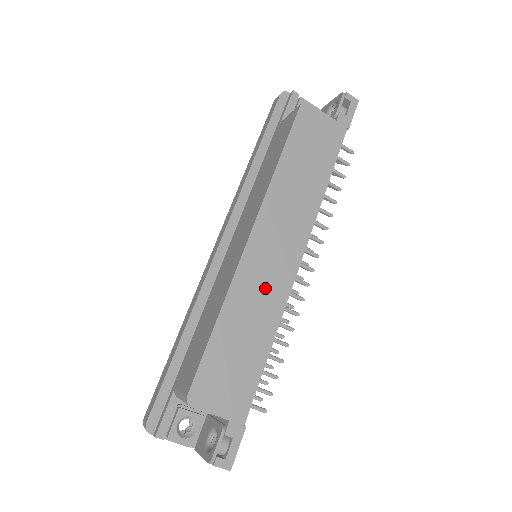
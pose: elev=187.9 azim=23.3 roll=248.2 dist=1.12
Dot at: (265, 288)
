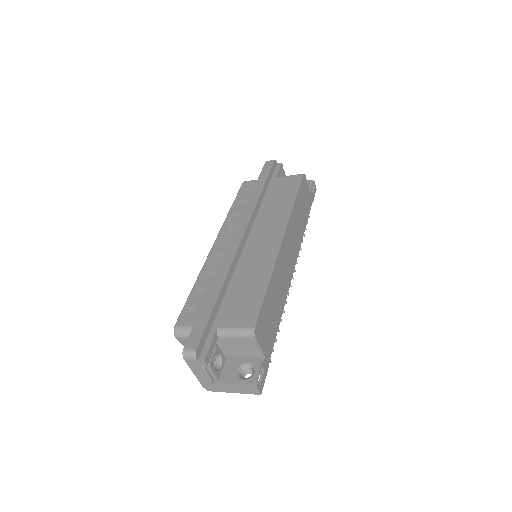
Dot at: (284, 275)
